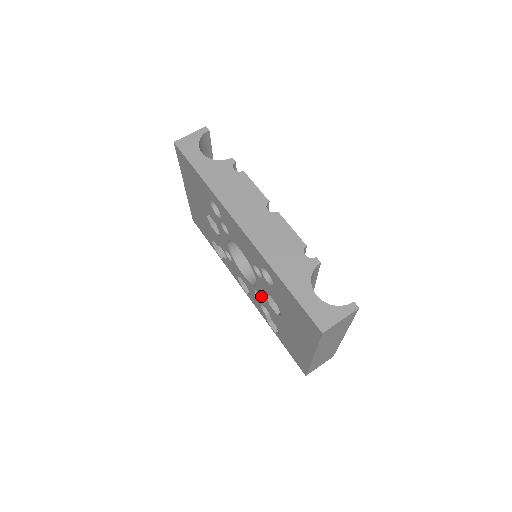
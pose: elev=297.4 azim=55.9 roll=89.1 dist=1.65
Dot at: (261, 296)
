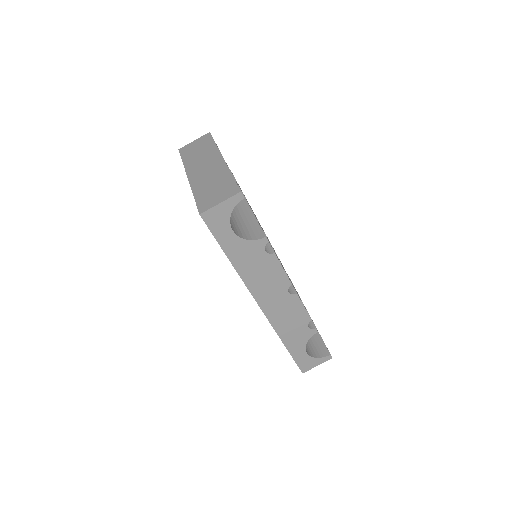
Dot at: occluded
